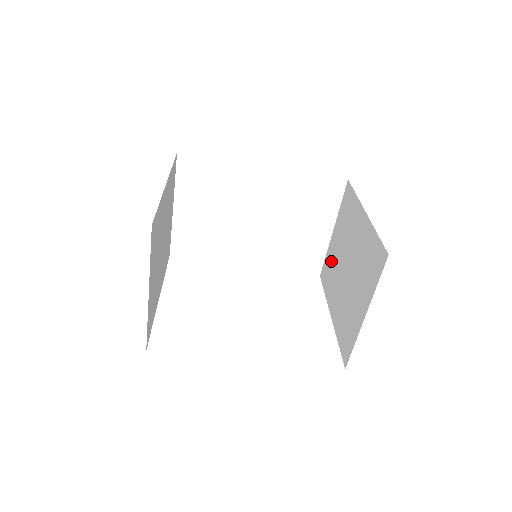
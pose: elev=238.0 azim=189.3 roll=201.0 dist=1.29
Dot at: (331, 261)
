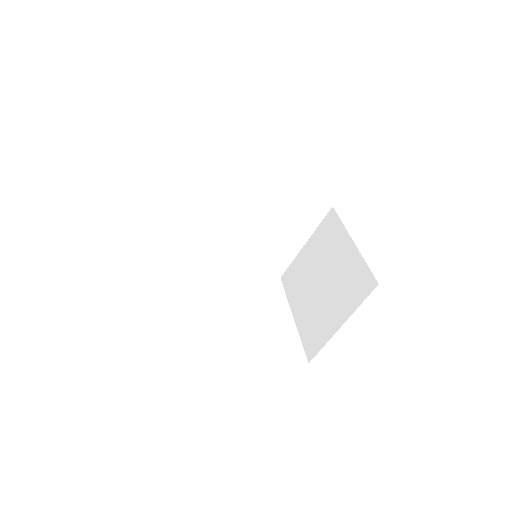
Dot at: (299, 269)
